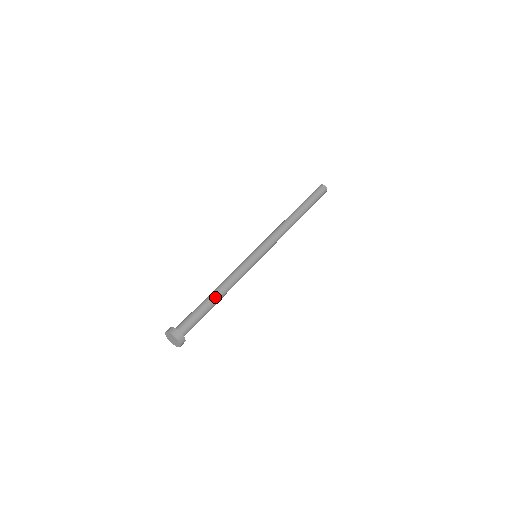
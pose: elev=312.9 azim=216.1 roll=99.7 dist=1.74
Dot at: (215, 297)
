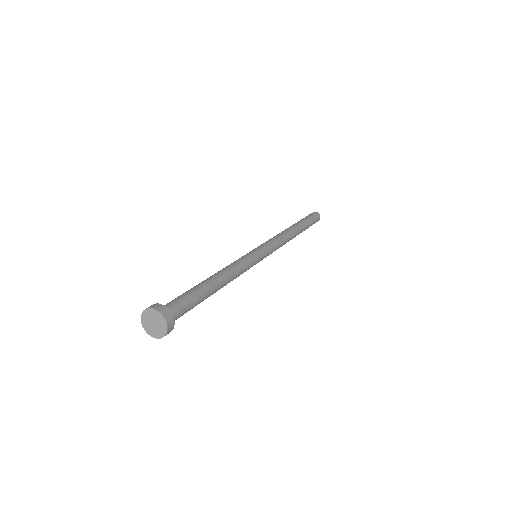
Dot at: (211, 281)
